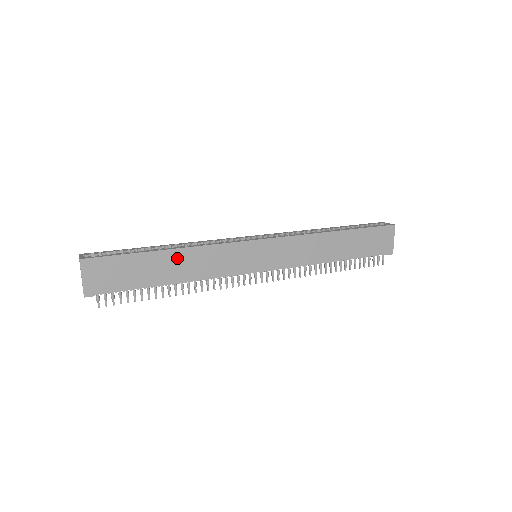
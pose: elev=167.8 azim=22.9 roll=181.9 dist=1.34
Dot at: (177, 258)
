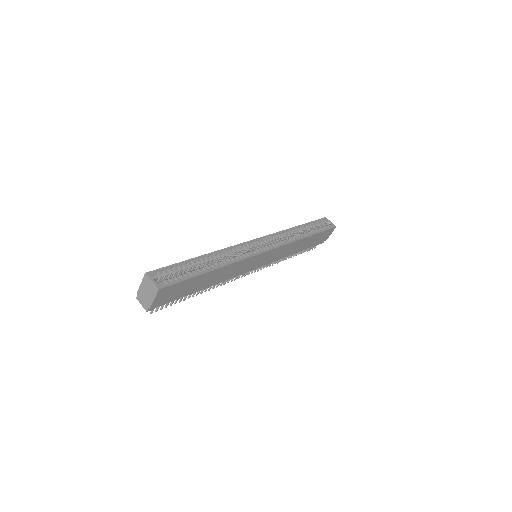
Dot at: (218, 273)
